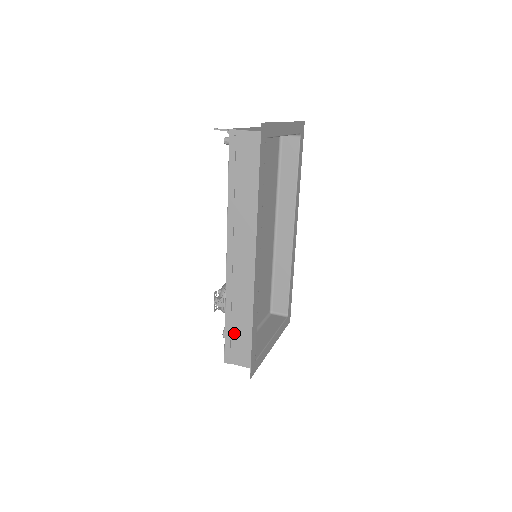
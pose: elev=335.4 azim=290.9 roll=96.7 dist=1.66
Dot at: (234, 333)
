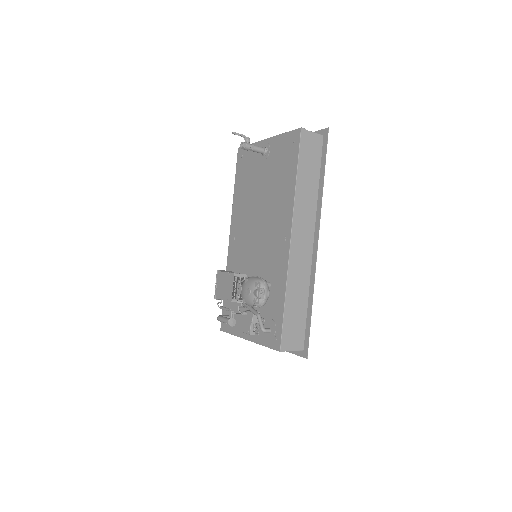
Dot at: (291, 316)
